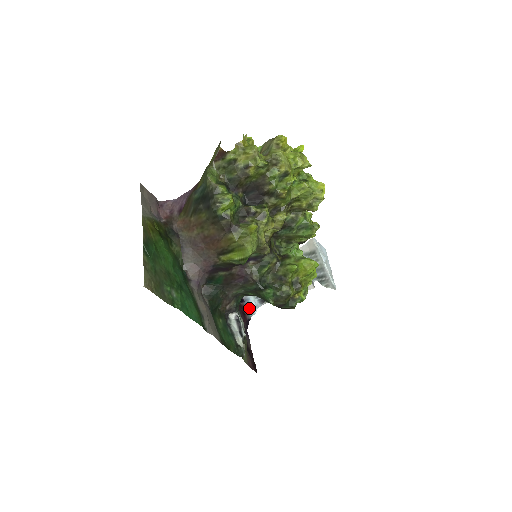
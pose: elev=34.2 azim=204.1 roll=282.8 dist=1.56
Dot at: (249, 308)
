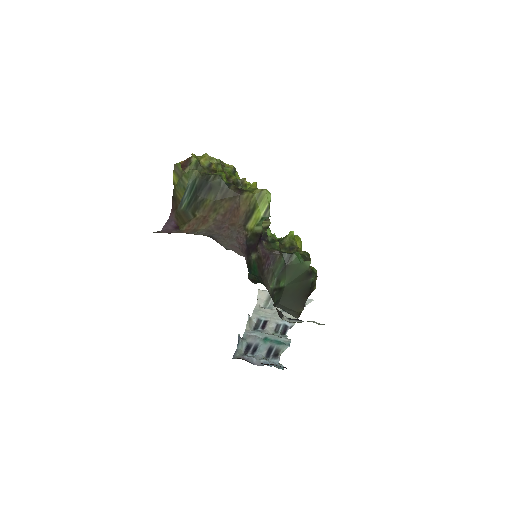
Dot at: (274, 366)
